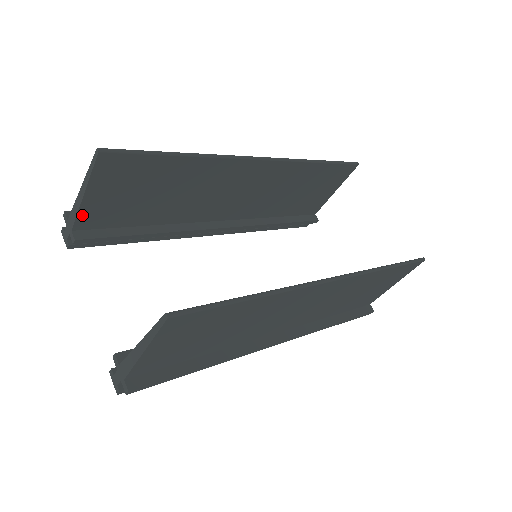
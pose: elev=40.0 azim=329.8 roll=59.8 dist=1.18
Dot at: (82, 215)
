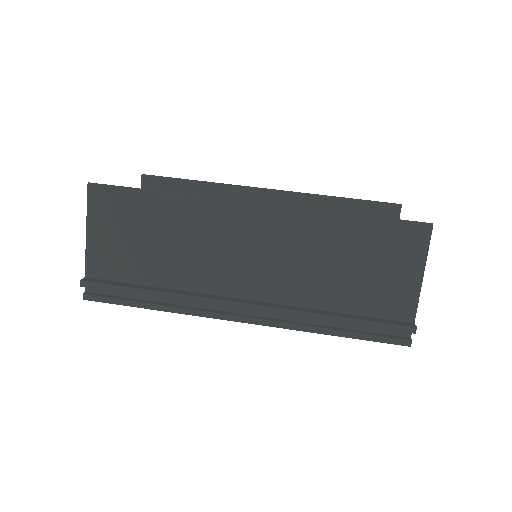
Dot at: occluded
